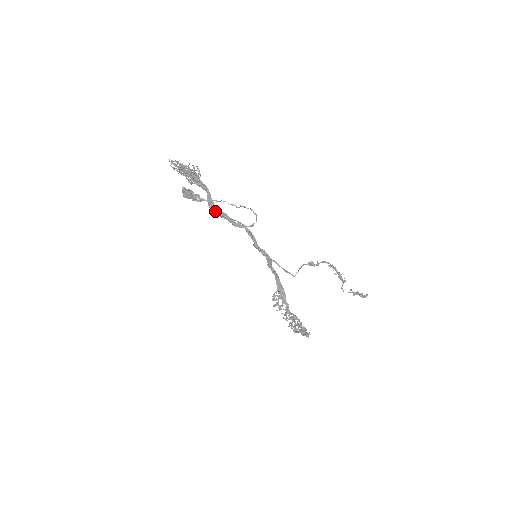
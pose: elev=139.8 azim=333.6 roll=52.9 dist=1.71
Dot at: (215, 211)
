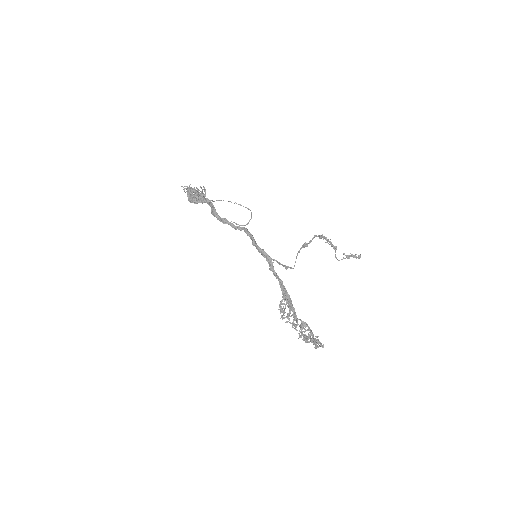
Dot at: (217, 216)
